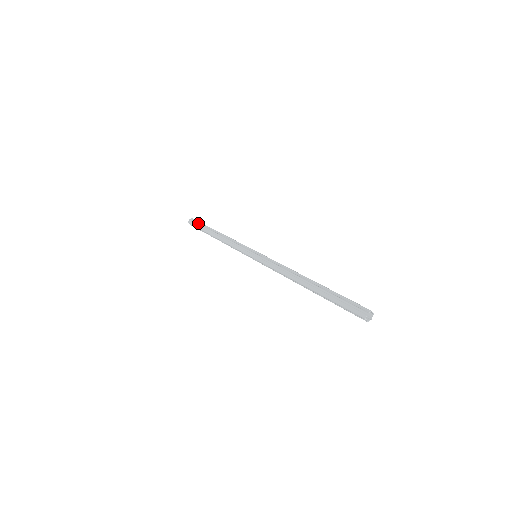
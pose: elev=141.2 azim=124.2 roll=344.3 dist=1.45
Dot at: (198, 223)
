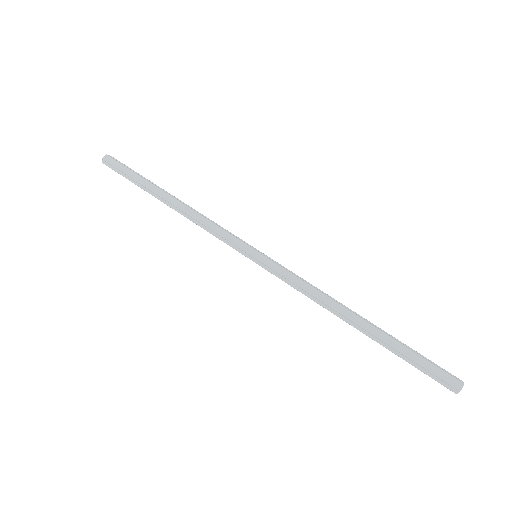
Dot at: (124, 171)
